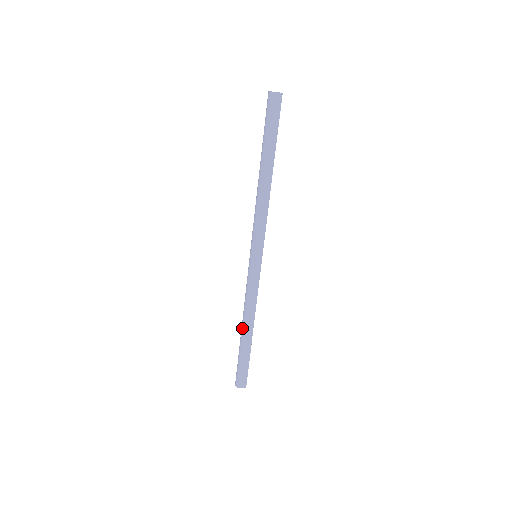
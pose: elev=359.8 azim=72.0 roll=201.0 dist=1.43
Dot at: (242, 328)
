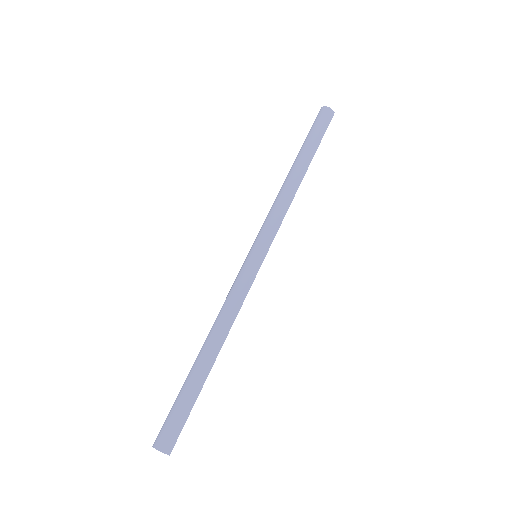
Dot at: (204, 346)
